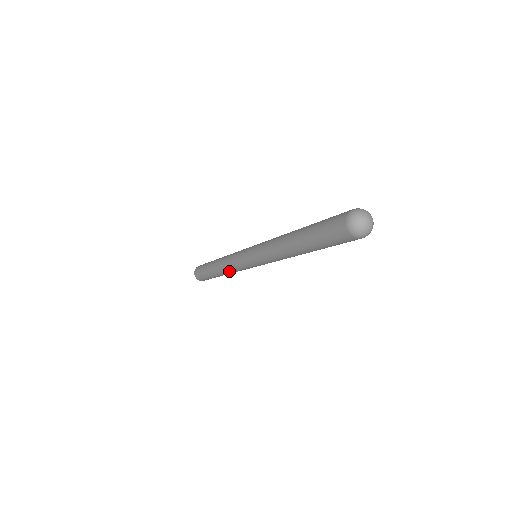
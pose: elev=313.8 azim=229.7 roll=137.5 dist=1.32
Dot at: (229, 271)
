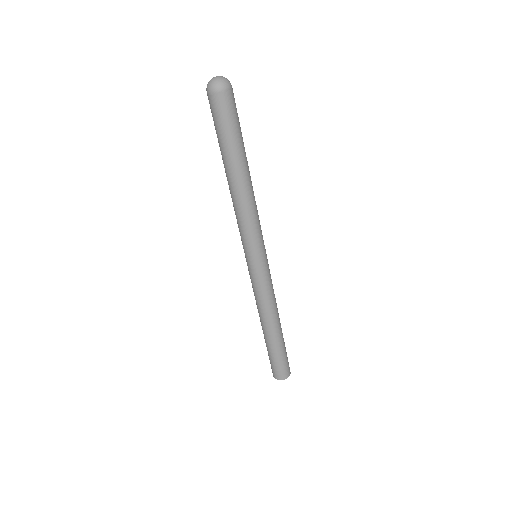
Dot at: (267, 308)
